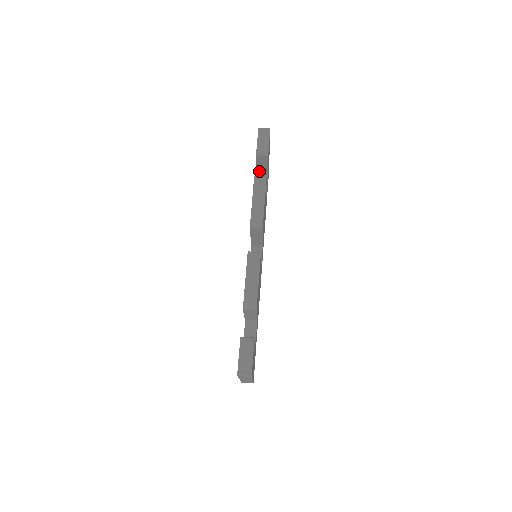
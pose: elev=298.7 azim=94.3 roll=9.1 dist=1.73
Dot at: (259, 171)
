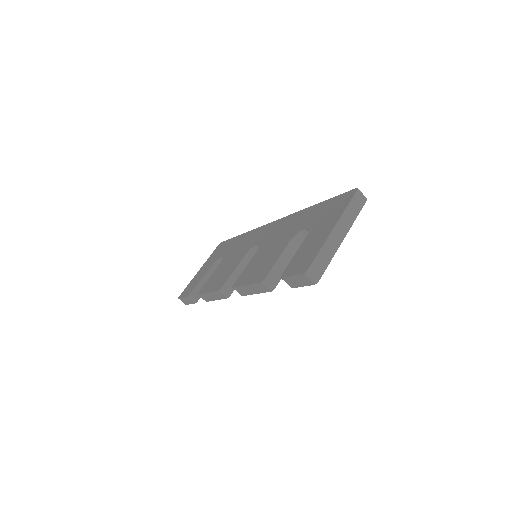
Dot at: occluded
